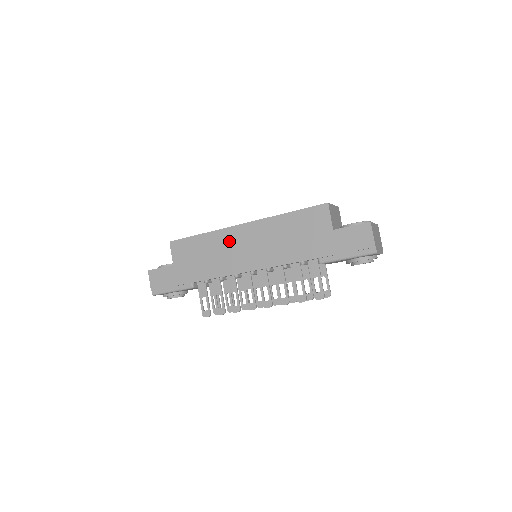
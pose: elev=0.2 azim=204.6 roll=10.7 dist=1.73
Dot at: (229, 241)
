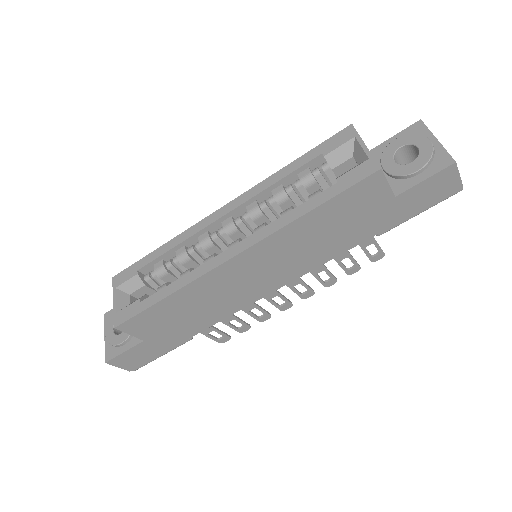
Dot at: (223, 282)
